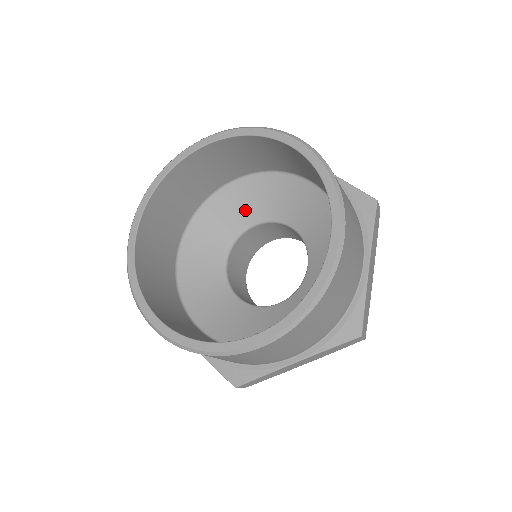
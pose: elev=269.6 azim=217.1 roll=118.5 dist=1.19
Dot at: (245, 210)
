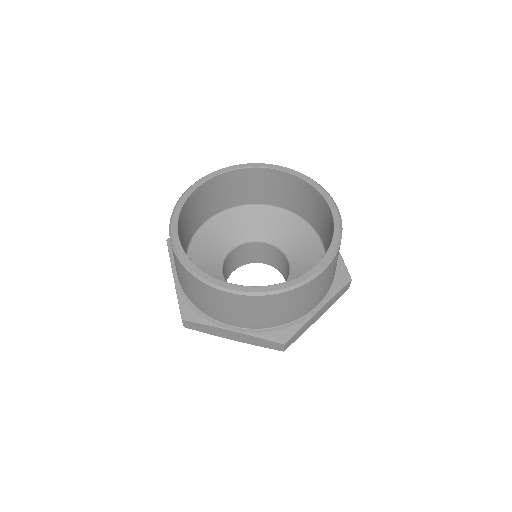
Dot at: (268, 229)
